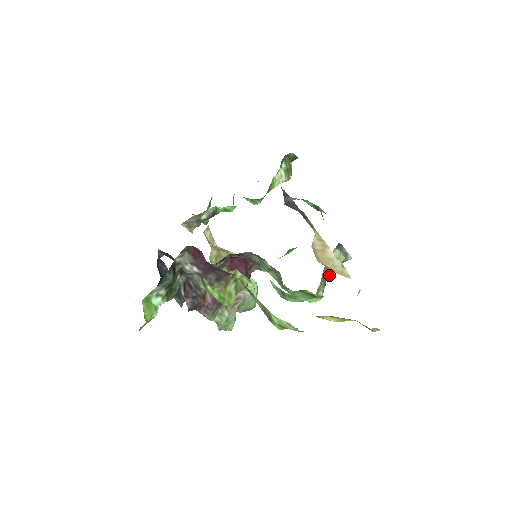
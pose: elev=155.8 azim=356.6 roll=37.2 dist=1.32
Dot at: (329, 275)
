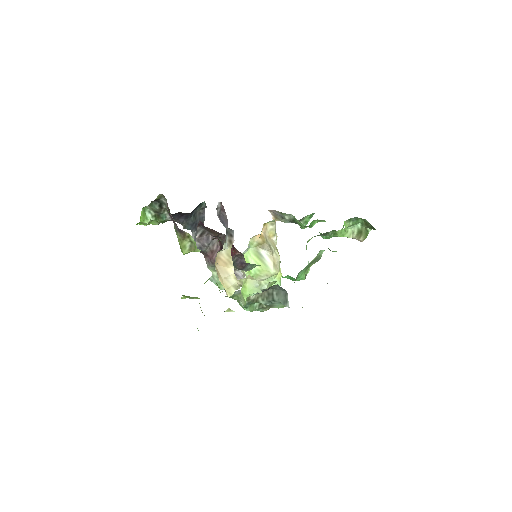
Dot at: (262, 301)
